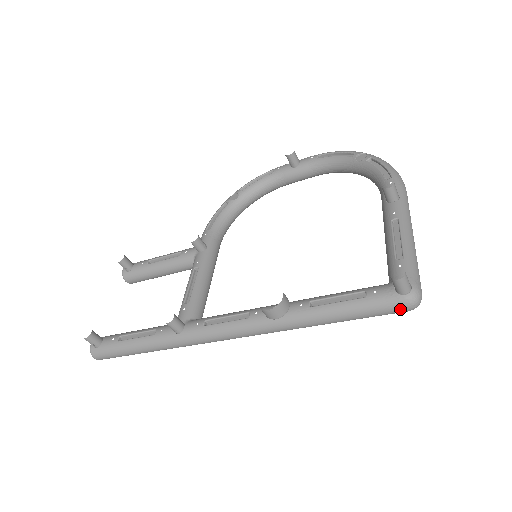
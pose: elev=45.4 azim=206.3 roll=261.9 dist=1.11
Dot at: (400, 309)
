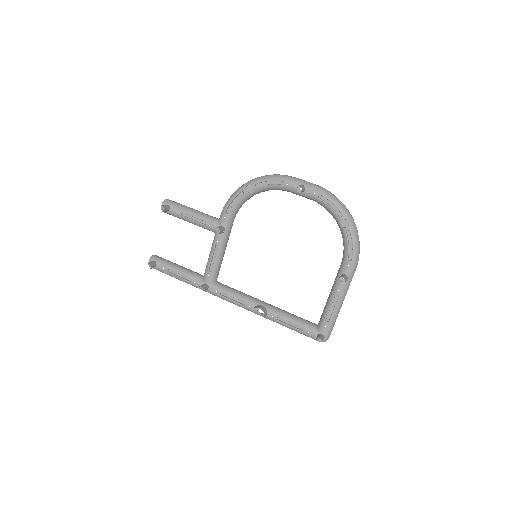
Dot at: occluded
